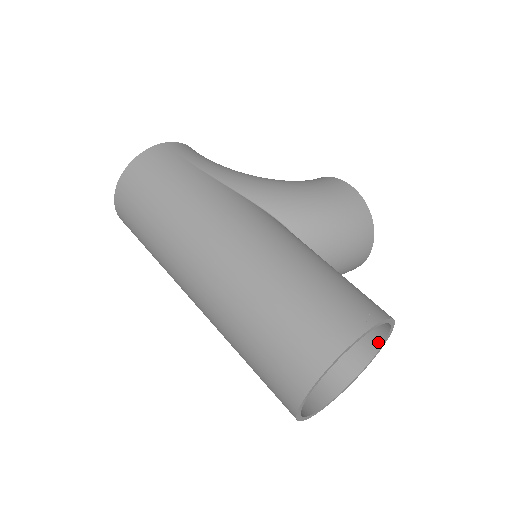
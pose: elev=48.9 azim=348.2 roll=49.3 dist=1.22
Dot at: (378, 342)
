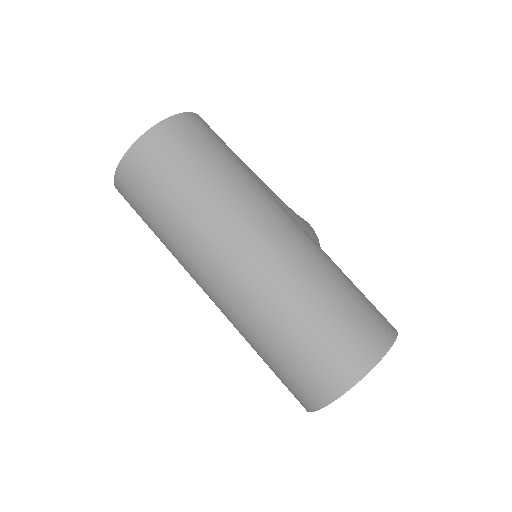
Dot at: occluded
